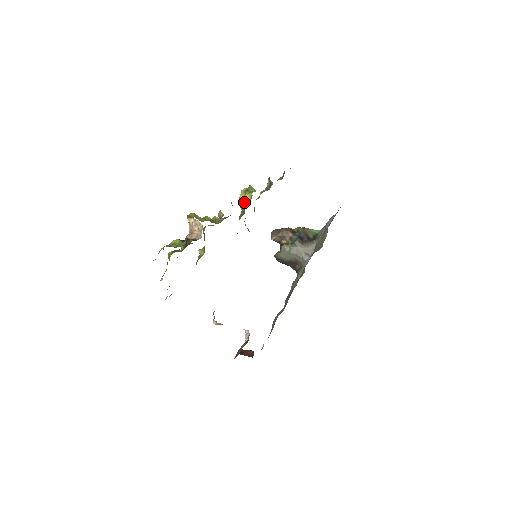
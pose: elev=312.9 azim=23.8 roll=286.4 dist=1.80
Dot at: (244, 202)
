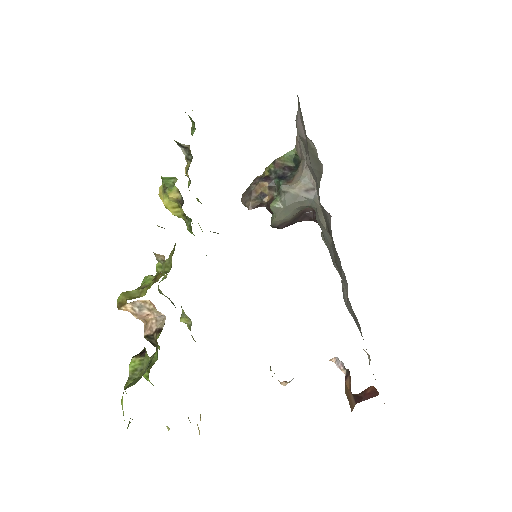
Dot at: (176, 207)
